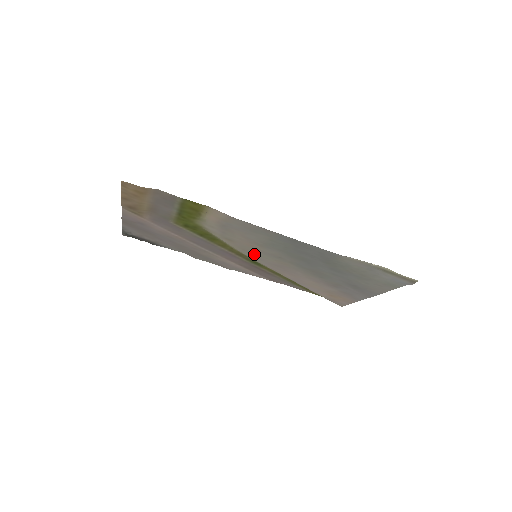
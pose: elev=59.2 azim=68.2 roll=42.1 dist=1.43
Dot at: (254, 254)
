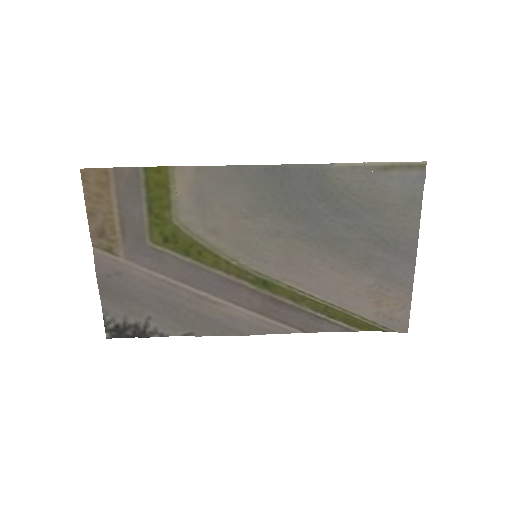
Dot at: (252, 250)
